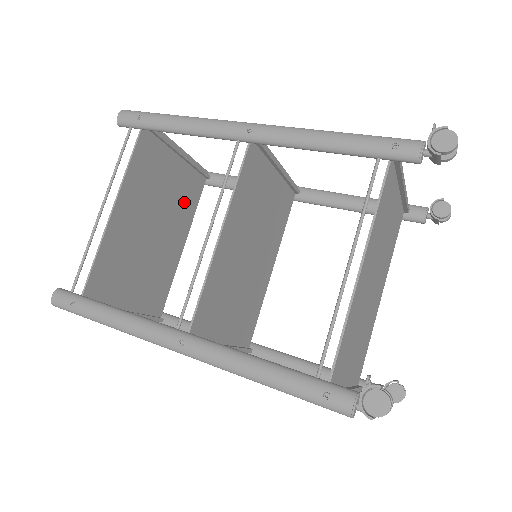
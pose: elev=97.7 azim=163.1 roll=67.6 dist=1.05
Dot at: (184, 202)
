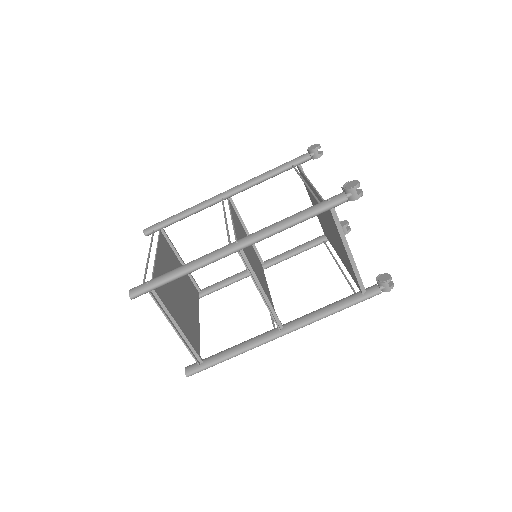
Dot at: (191, 293)
